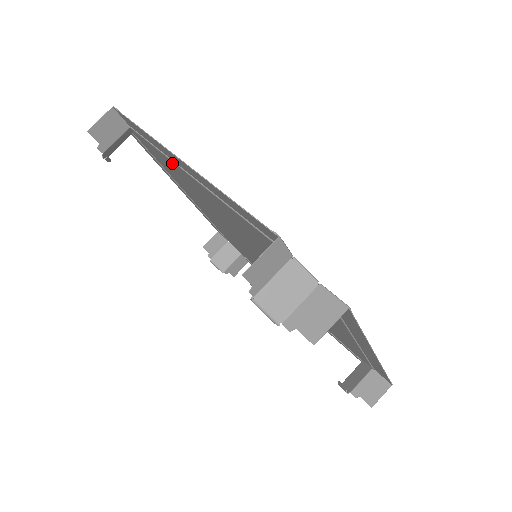
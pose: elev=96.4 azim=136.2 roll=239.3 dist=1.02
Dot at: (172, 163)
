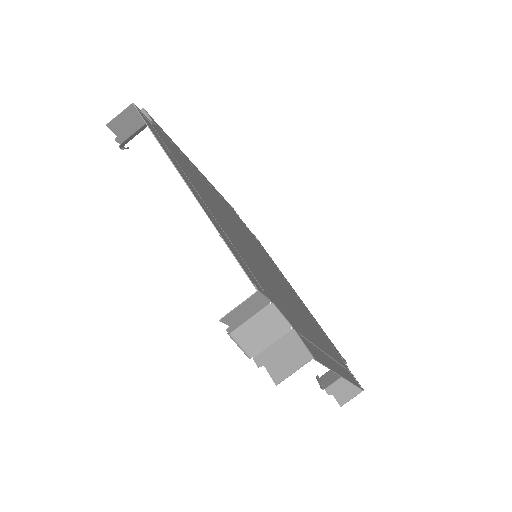
Dot at: (183, 169)
